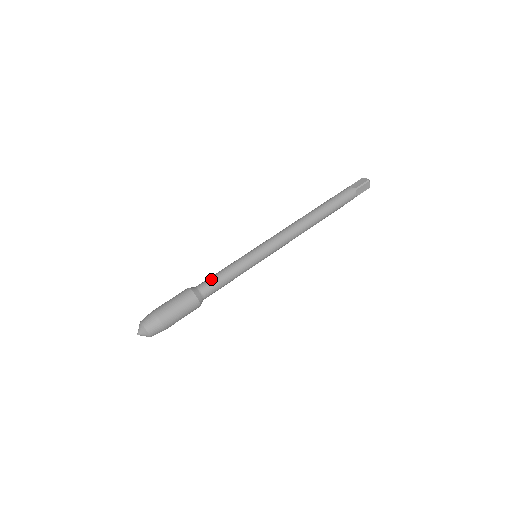
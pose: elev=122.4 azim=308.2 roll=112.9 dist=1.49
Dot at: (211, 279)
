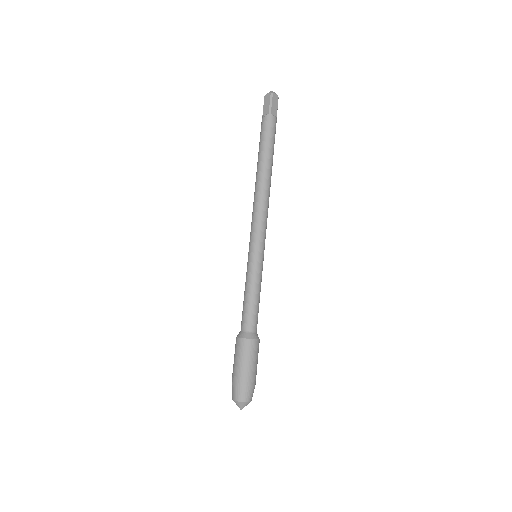
Dot at: (245, 313)
